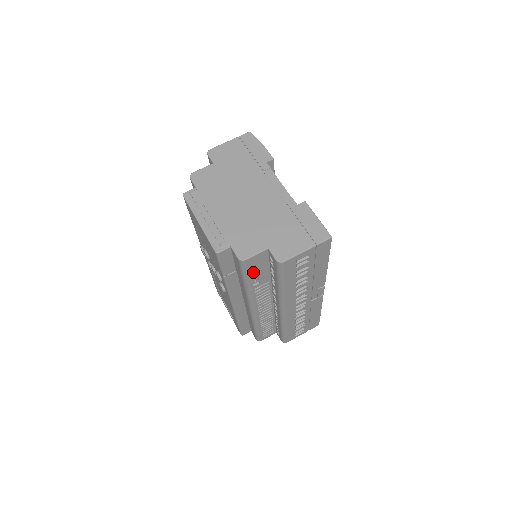
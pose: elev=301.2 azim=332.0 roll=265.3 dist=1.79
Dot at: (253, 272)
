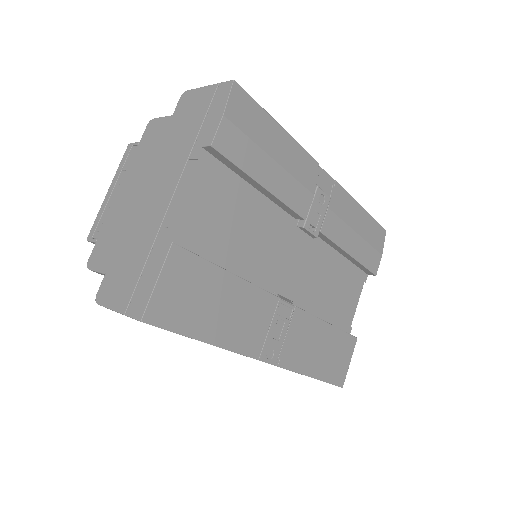
Dot at: occluded
